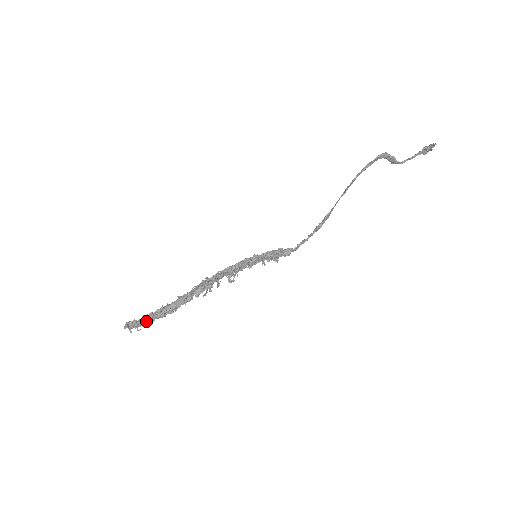
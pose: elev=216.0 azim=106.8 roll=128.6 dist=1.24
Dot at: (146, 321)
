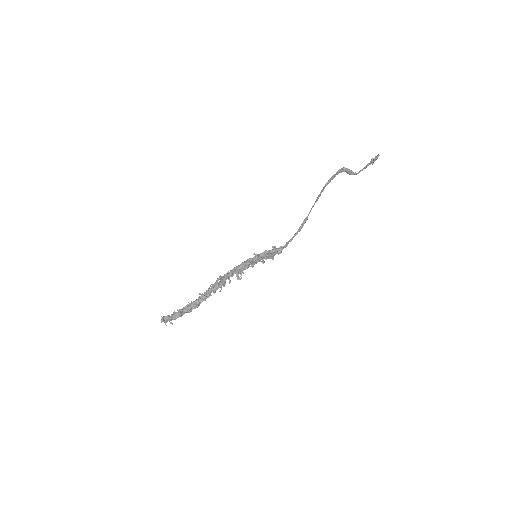
Dot at: (177, 315)
